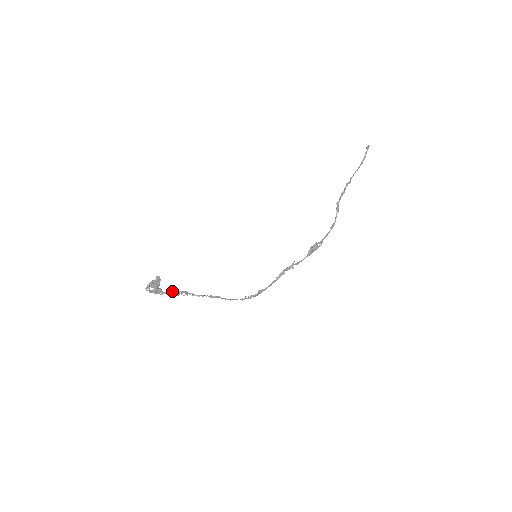
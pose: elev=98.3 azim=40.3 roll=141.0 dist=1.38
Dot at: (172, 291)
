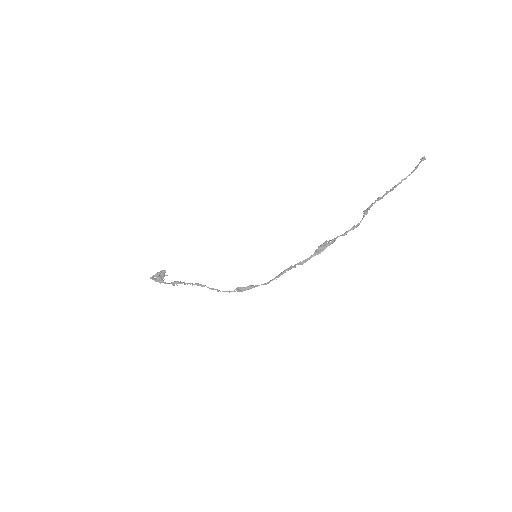
Dot at: (172, 282)
